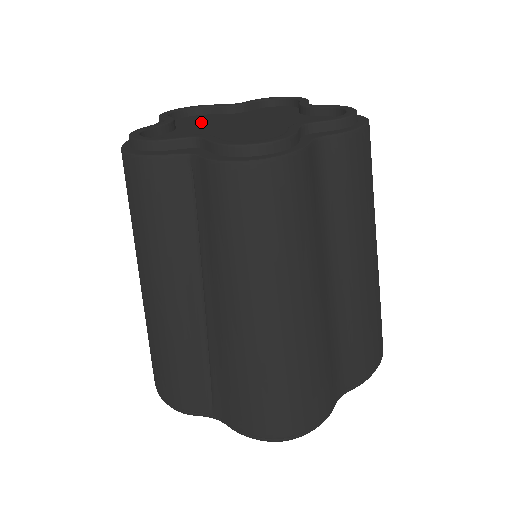
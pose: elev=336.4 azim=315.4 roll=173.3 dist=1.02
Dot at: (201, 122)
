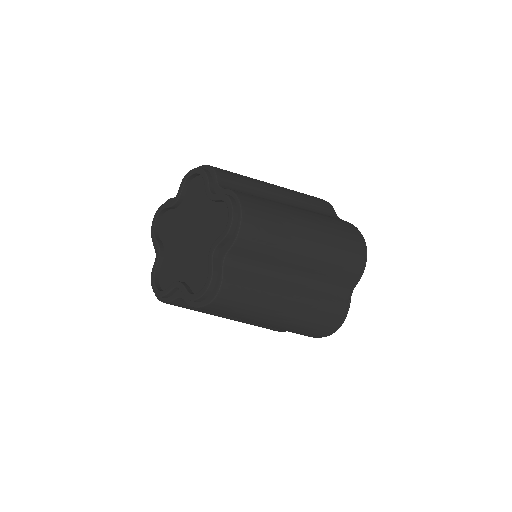
Dot at: (193, 202)
